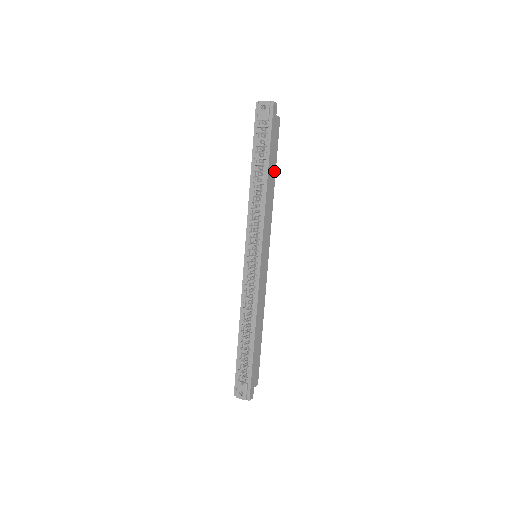
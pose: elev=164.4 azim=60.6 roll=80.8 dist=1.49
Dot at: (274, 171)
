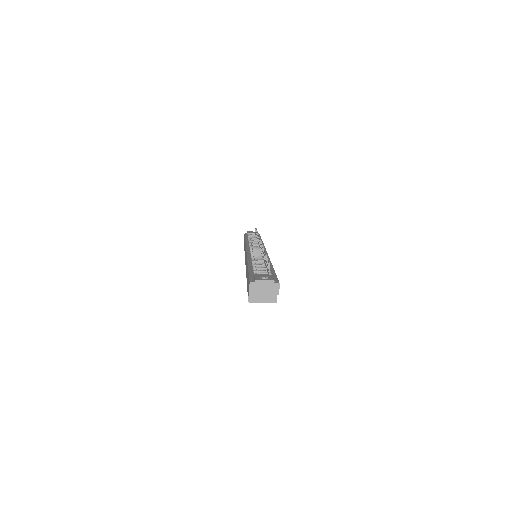
Dot at: occluded
